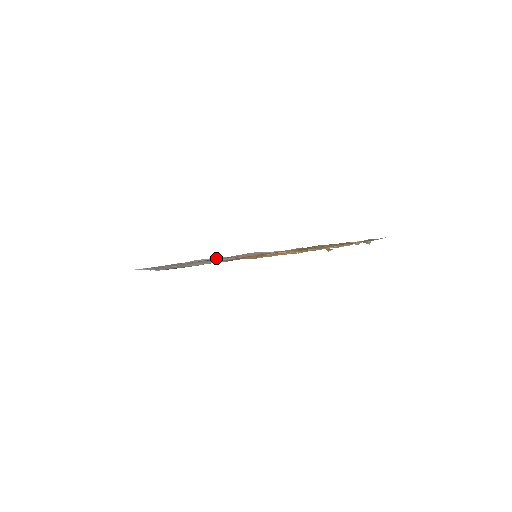
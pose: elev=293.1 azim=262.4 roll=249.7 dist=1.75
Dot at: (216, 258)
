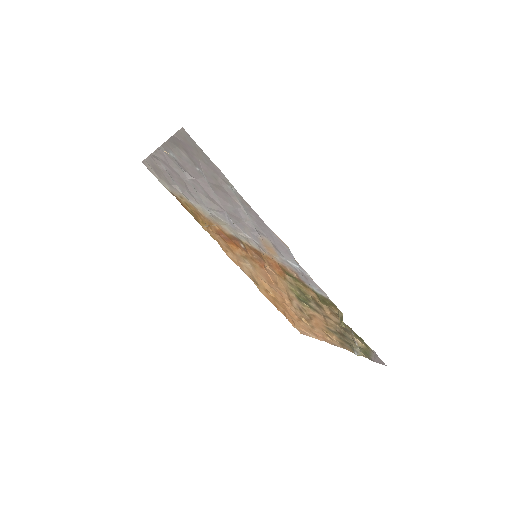
Dot at: occluded
